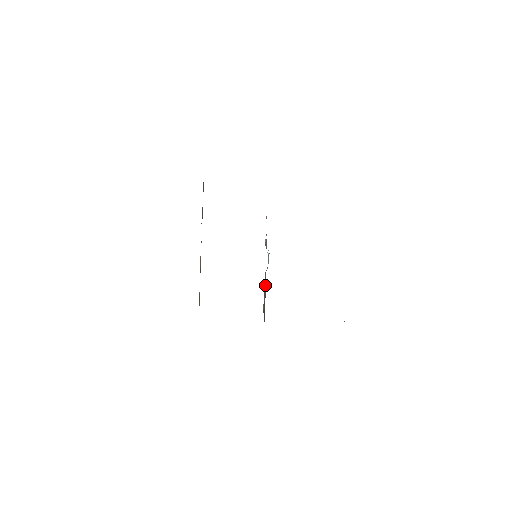
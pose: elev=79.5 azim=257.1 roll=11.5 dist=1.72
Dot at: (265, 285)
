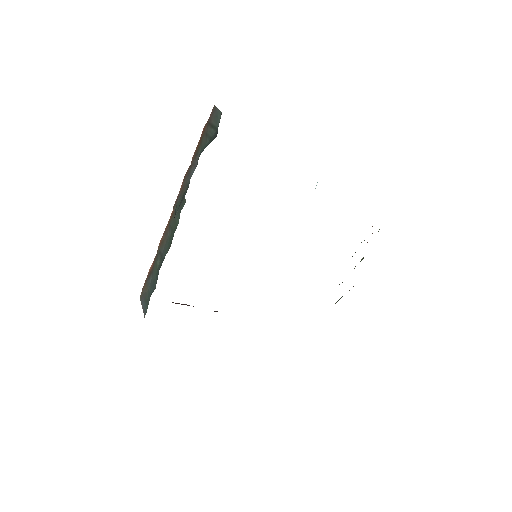
Dot at: occluded
